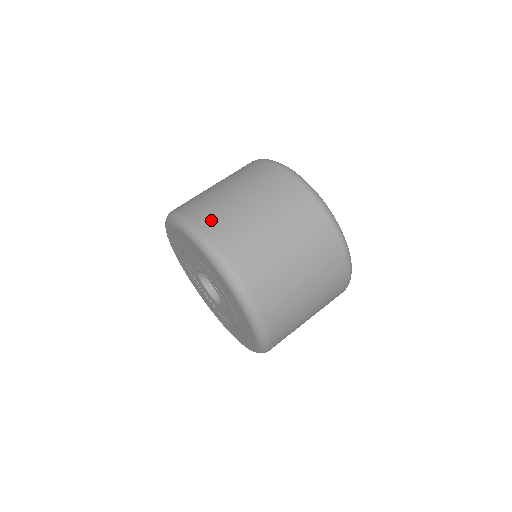
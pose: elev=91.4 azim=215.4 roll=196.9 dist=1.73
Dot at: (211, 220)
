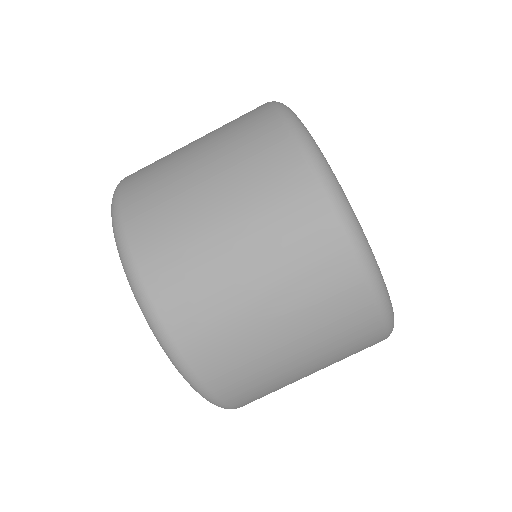
Dot at: (139, 174)
